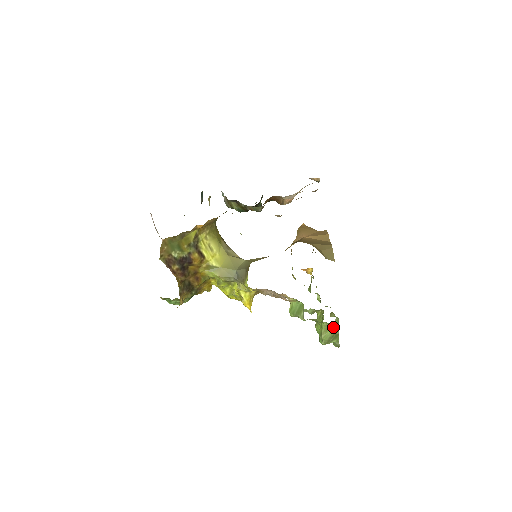
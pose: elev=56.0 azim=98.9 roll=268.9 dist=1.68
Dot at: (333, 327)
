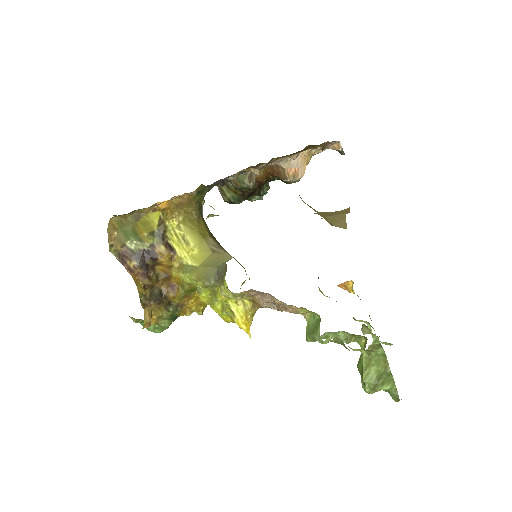
Dot at: (378, 359)
